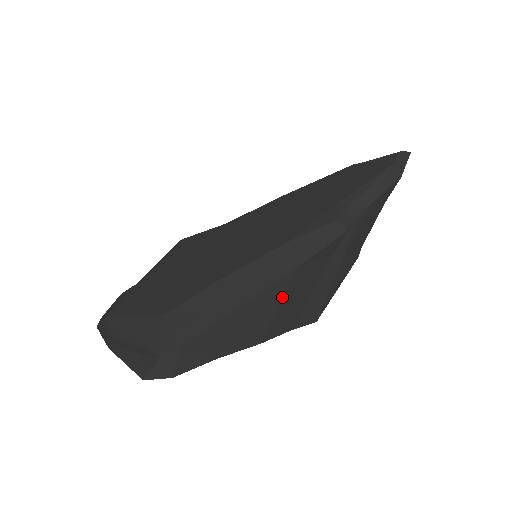
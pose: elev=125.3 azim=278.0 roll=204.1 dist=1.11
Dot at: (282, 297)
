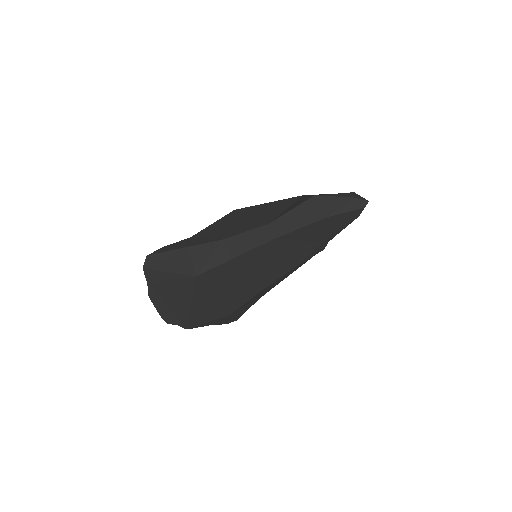
Dot at: occluded
